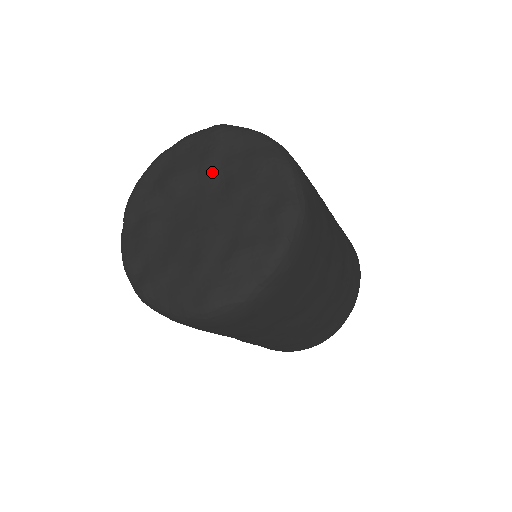
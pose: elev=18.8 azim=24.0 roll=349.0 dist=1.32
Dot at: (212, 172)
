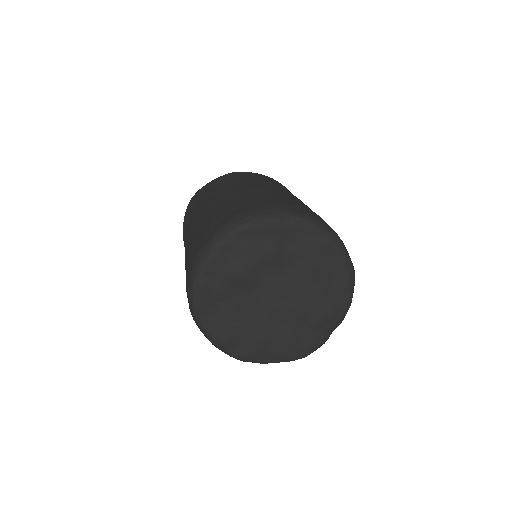
Dot at: (278, 261)
